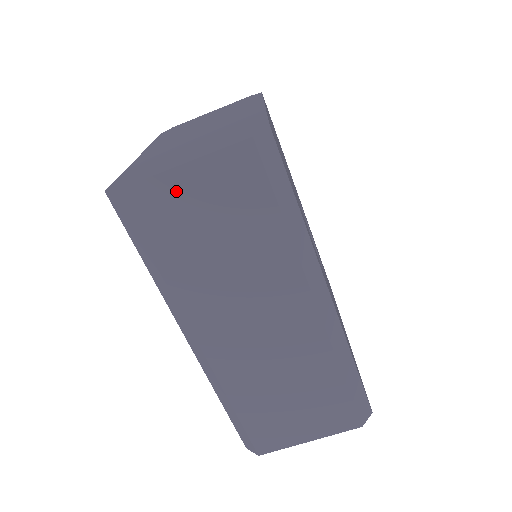
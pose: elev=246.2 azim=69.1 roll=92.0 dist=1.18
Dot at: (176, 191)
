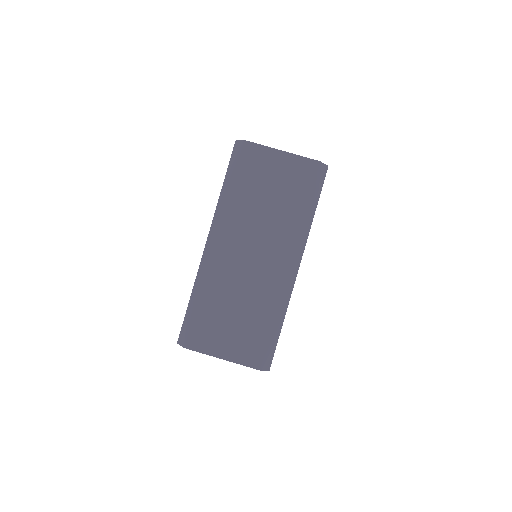
Dot at: (270, 160)
